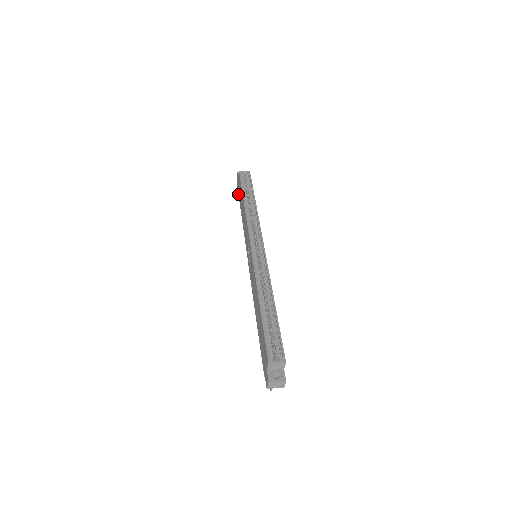
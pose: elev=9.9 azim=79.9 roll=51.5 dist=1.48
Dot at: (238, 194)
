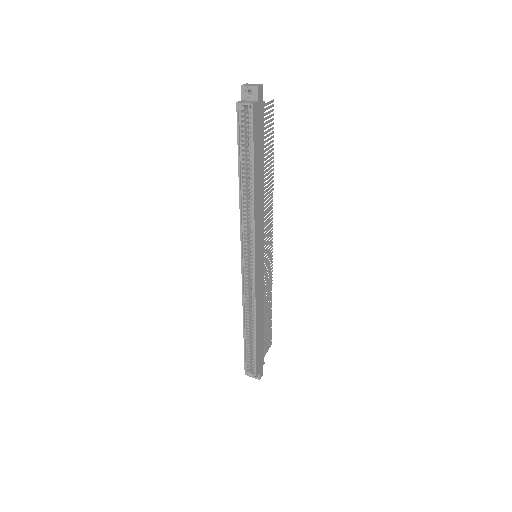
Dot at: occluded
